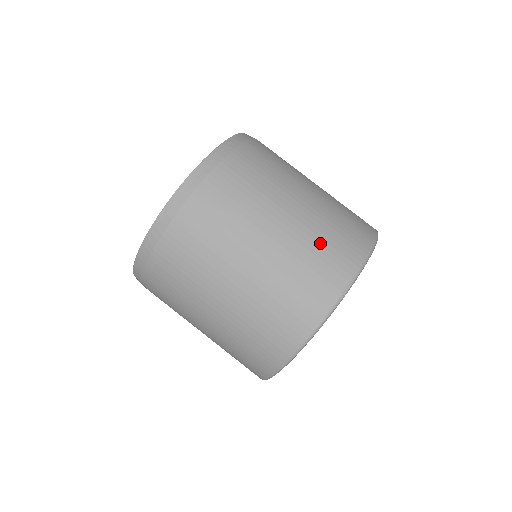
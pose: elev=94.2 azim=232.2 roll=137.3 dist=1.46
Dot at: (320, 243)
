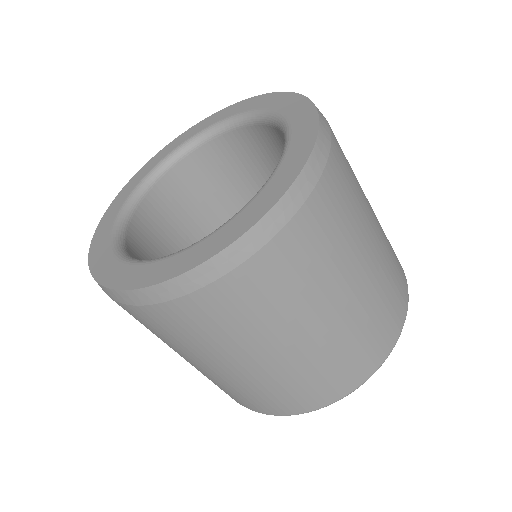
Dot at: (392, 269)
